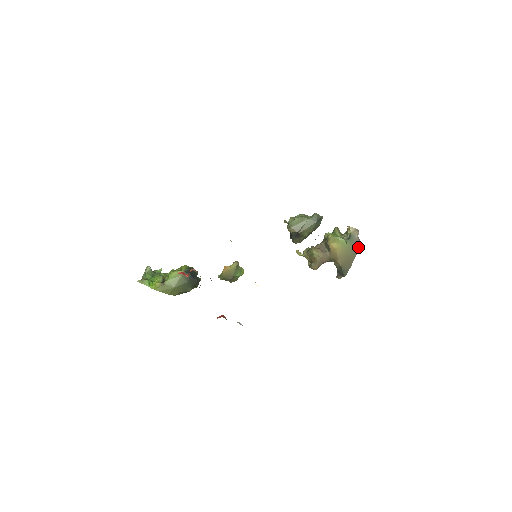
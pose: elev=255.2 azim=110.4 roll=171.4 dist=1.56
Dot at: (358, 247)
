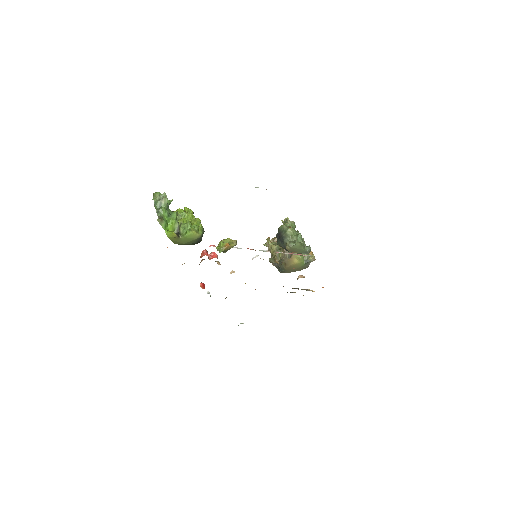
Dot at: (305, 268)
